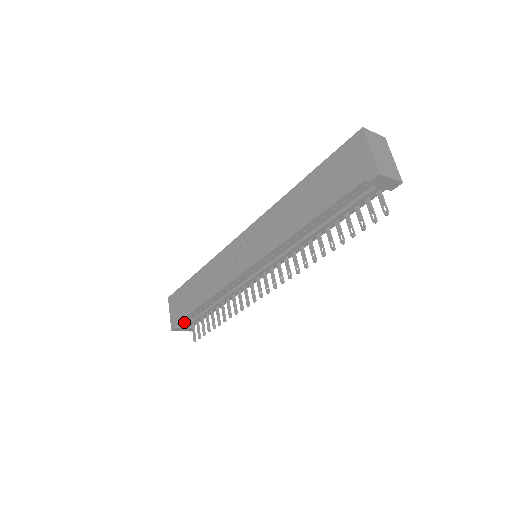
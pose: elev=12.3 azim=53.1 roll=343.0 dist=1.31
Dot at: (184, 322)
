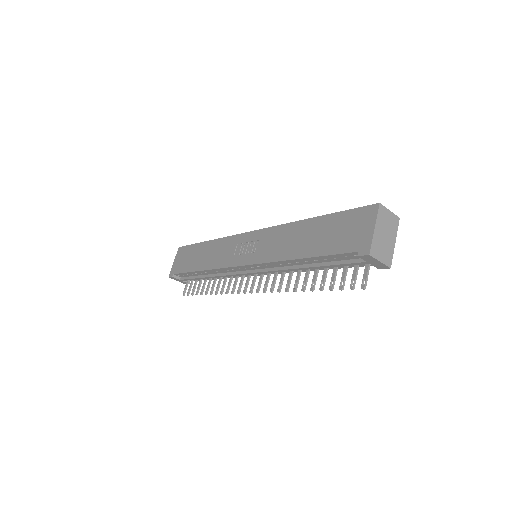
Dot at: (181, 275)
